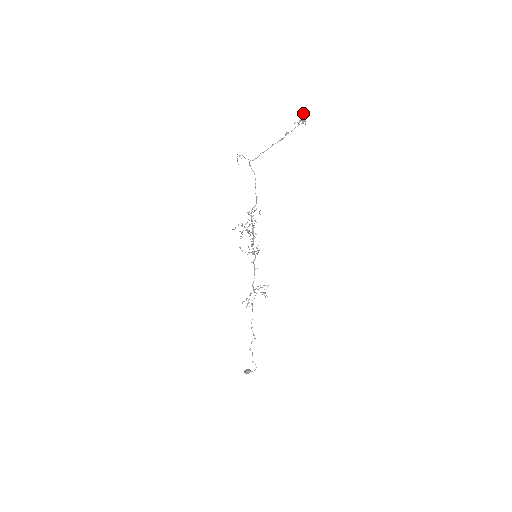
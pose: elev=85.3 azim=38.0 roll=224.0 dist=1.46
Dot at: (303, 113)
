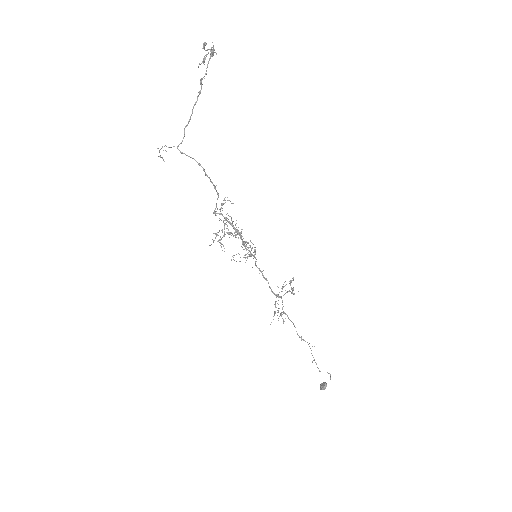
Dot at: (204, 42)
